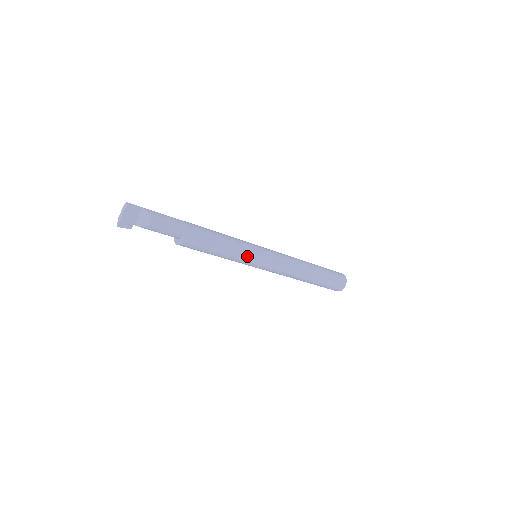
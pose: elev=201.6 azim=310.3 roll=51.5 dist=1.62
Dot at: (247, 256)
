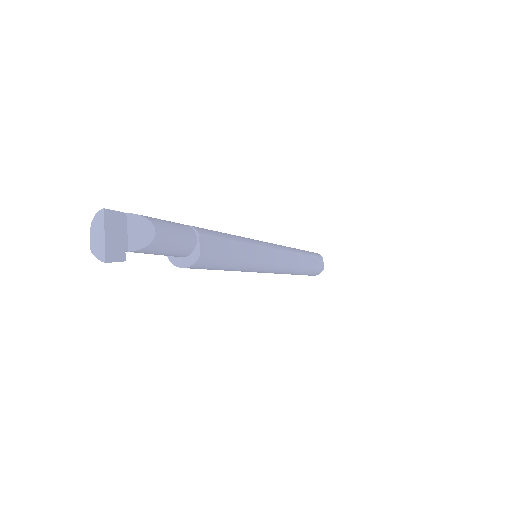
Dot at: (258, 254)
